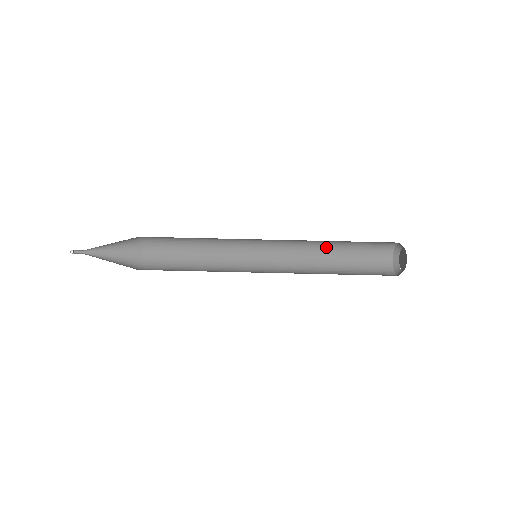
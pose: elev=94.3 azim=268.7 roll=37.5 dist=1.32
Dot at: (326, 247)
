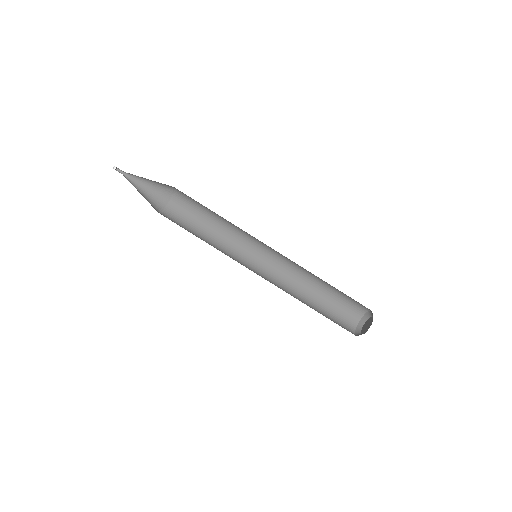
Dot at: (315, 280)
